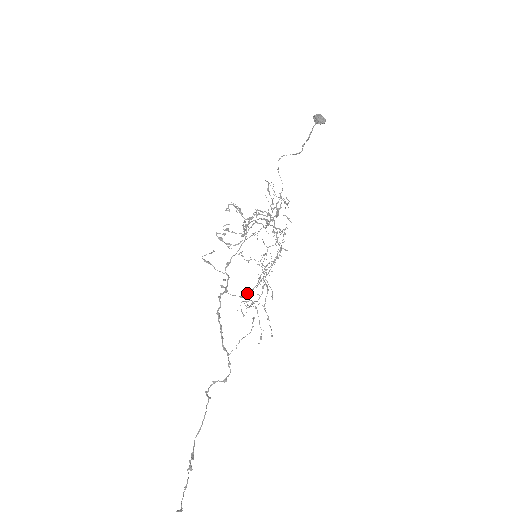
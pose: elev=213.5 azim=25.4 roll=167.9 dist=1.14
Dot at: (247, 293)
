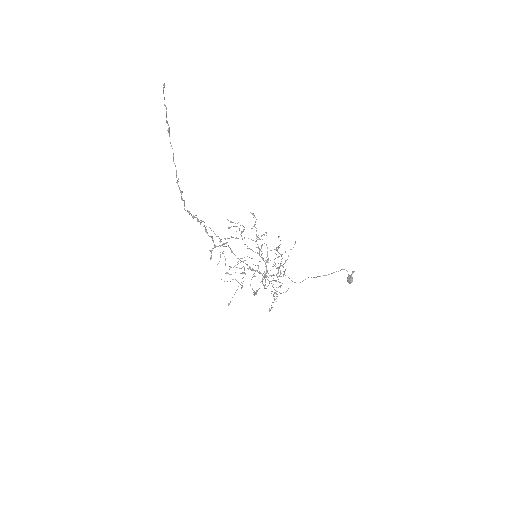
Dot at: occluded
